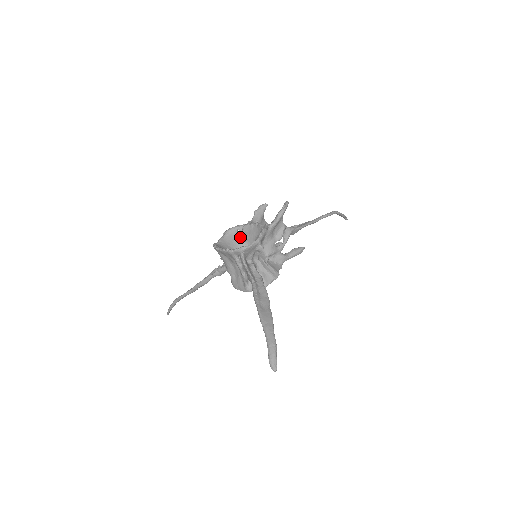
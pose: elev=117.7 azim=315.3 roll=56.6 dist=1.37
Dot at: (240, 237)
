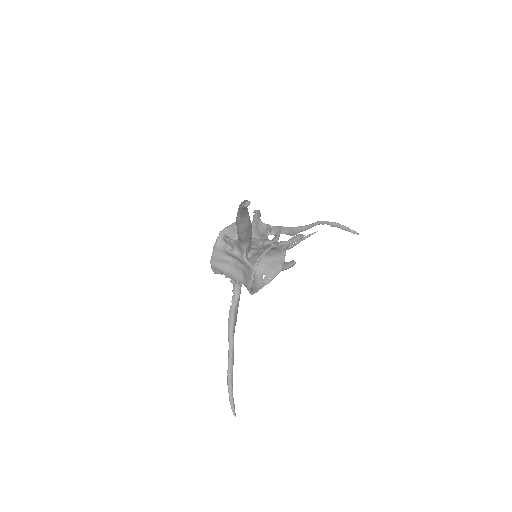
Dot at: occluded
